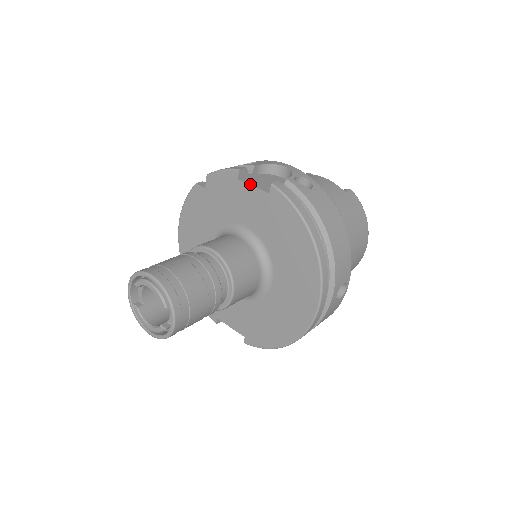
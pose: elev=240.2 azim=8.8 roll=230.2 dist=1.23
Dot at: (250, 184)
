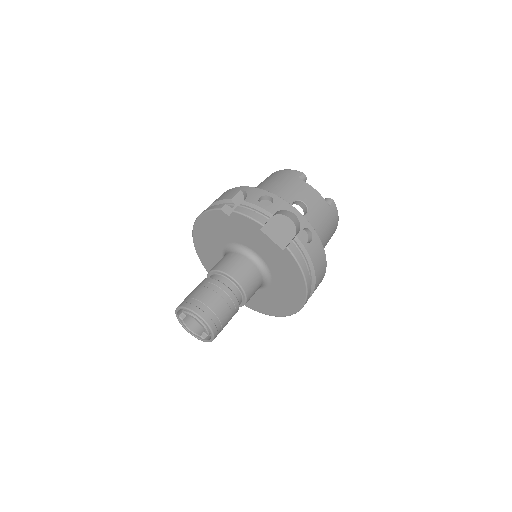
Dot at: (269, 237)
